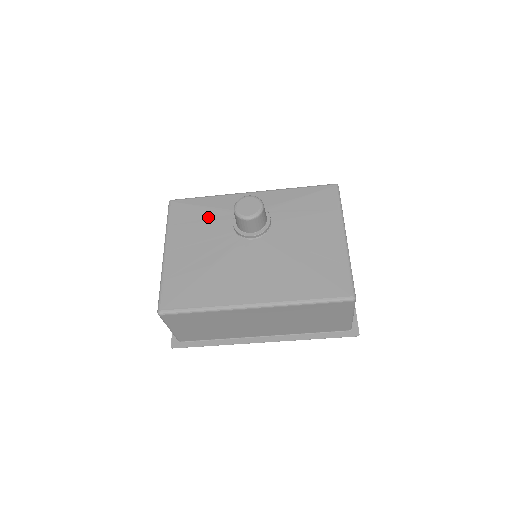
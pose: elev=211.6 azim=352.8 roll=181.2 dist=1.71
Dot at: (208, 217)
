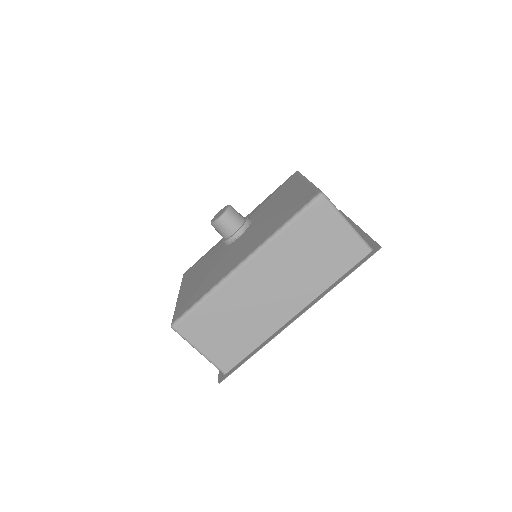
Dot at: (208, 257)
